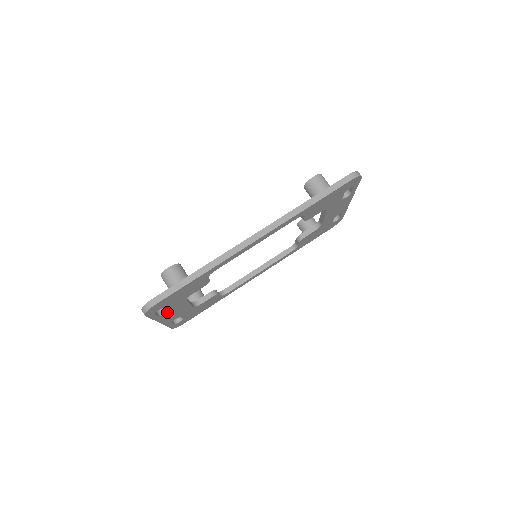
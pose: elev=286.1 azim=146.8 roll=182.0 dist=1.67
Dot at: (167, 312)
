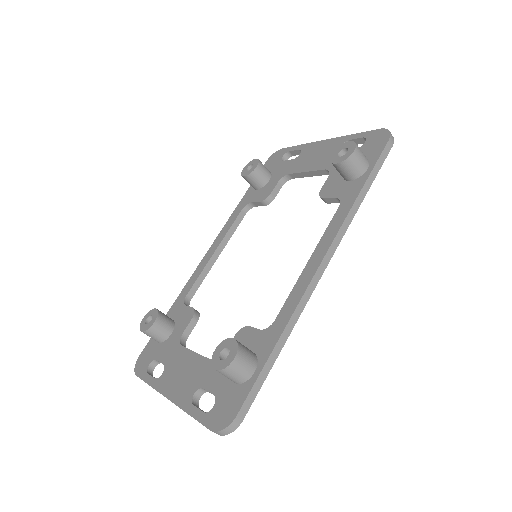
Dot at: (200, 393)
